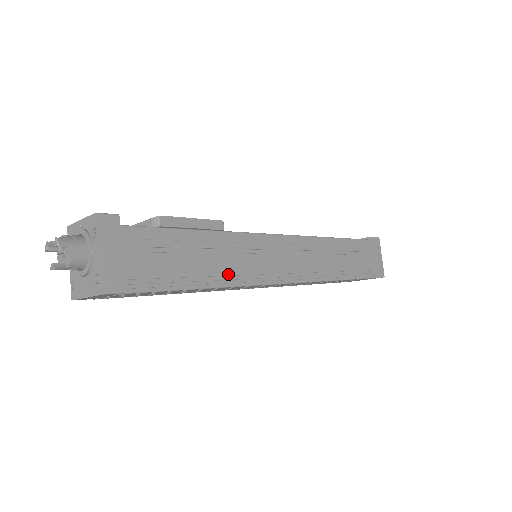
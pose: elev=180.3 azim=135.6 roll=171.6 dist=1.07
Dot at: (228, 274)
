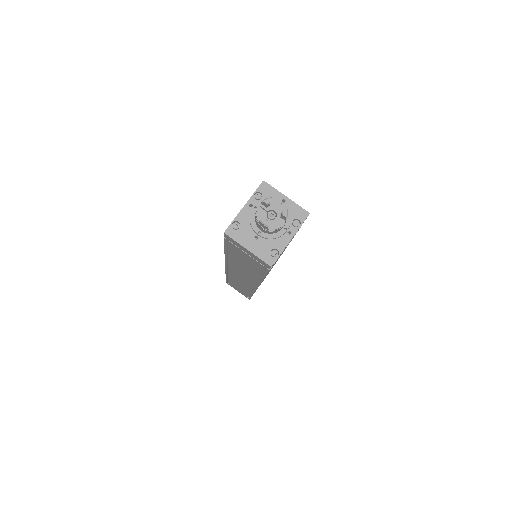
Dot at: occluded
